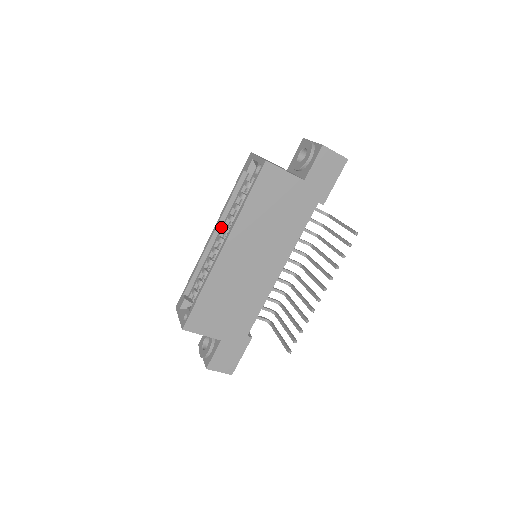
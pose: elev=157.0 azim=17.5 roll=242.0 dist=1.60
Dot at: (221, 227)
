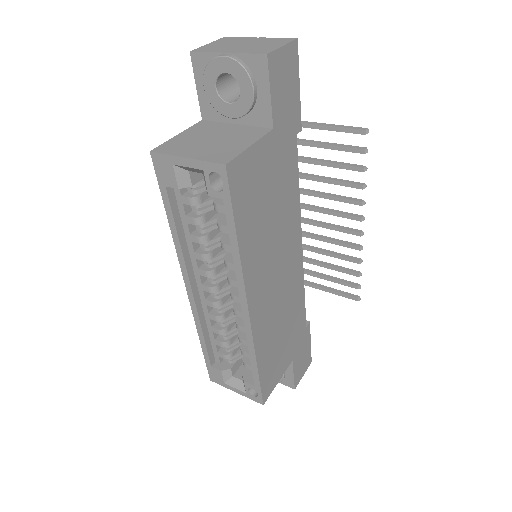
Dot at: (193, 273)
